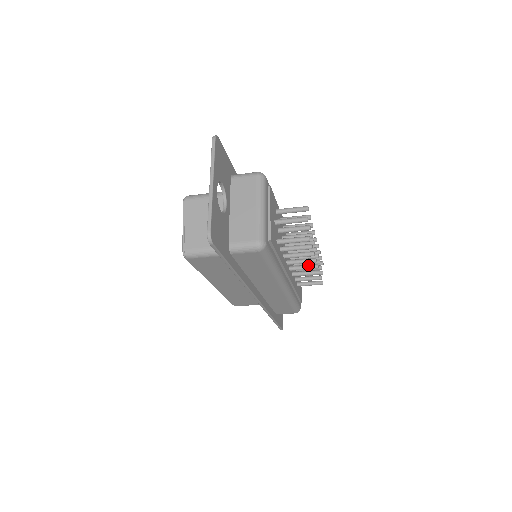
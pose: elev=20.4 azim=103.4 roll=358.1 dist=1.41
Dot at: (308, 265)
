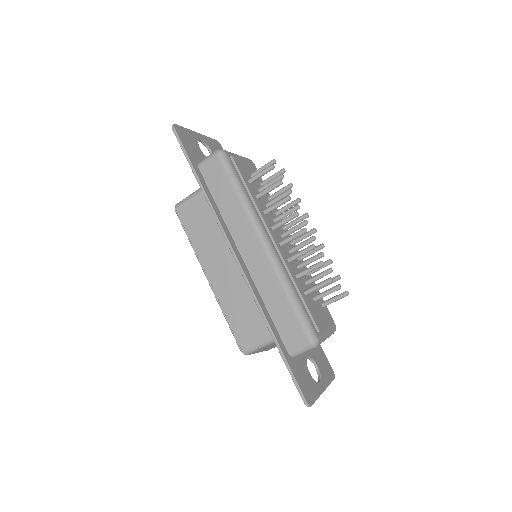
Dot at: (297, 232)
